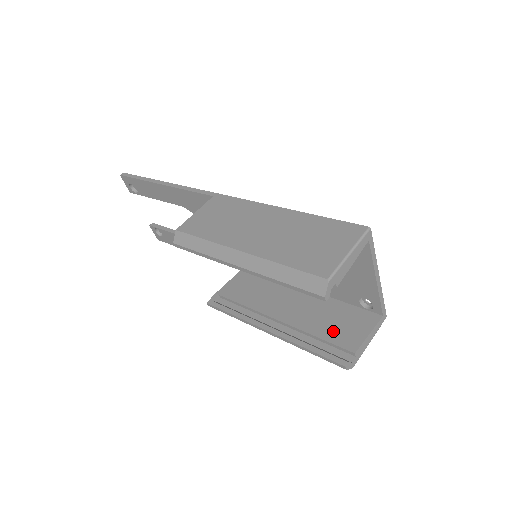
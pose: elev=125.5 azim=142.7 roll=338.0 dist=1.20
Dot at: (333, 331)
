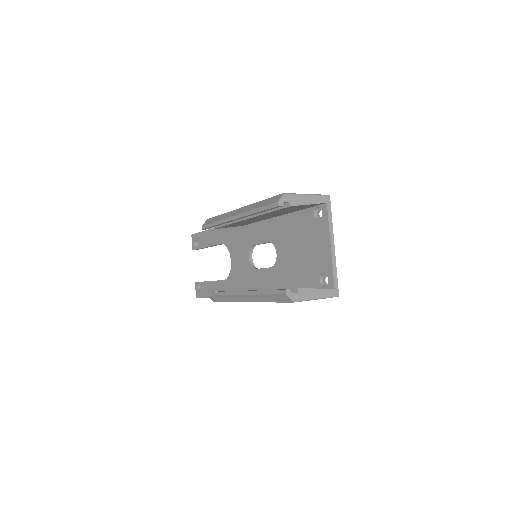
Dot at: occluded
